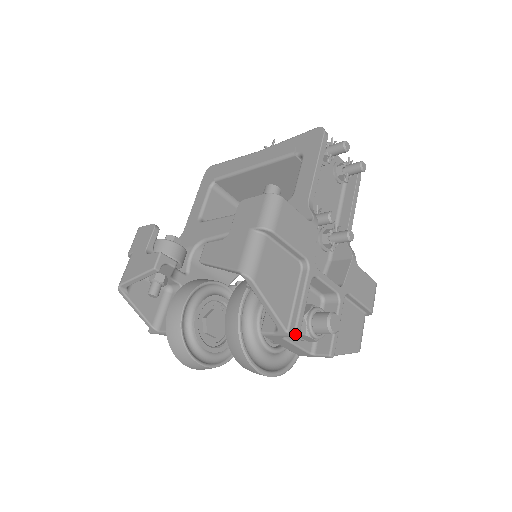
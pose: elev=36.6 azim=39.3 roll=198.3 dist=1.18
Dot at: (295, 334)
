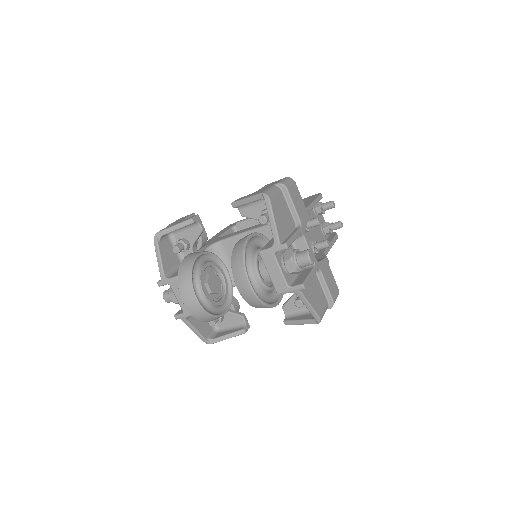
Dot at: (286, 244)
